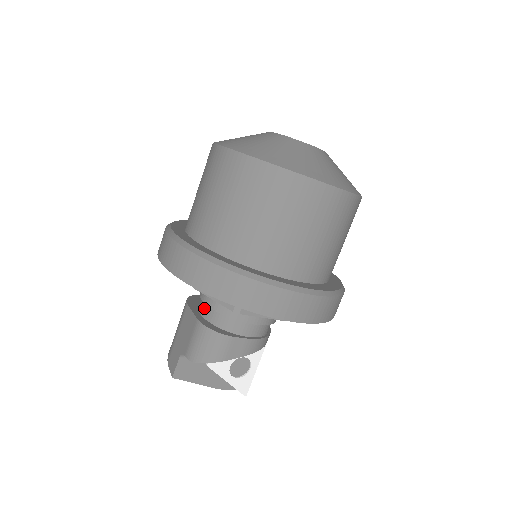
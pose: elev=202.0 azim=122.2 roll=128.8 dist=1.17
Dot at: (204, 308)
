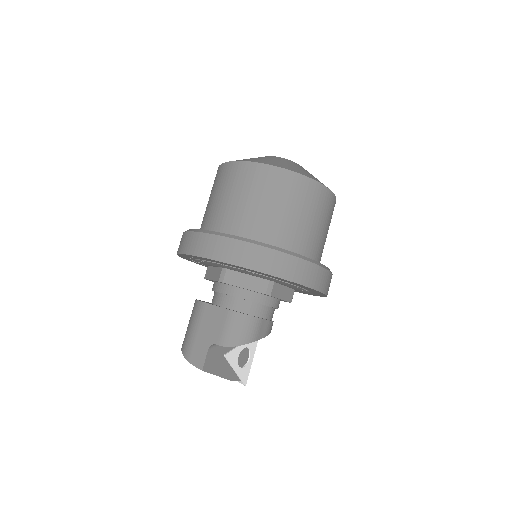
Dot at: (227, 301)
